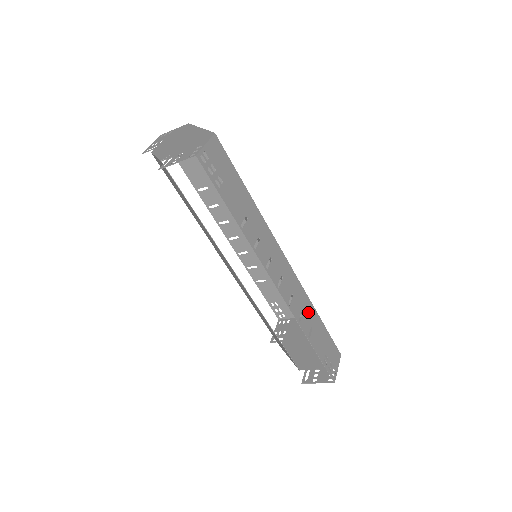
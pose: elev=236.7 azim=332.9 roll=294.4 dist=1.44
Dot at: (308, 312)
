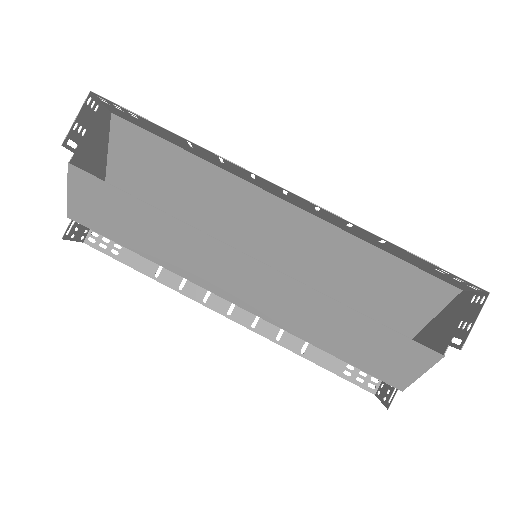
Dot at: (358, 234)
